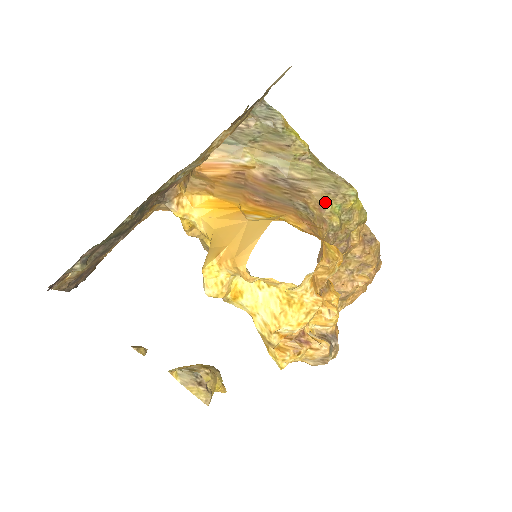
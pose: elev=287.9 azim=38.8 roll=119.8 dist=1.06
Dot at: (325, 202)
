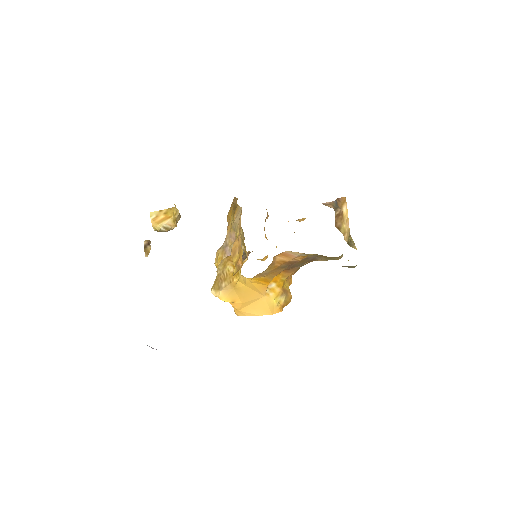
Dot at: occluded
